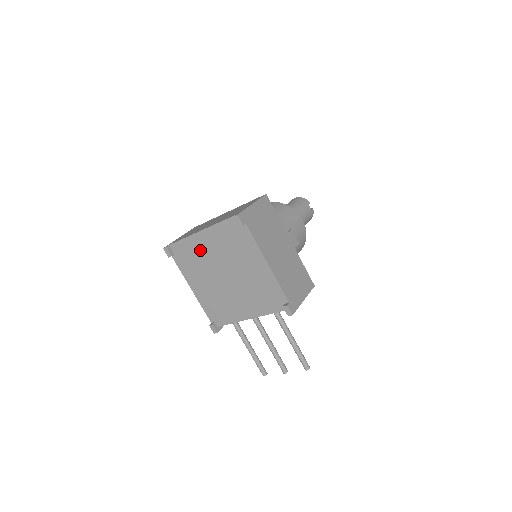
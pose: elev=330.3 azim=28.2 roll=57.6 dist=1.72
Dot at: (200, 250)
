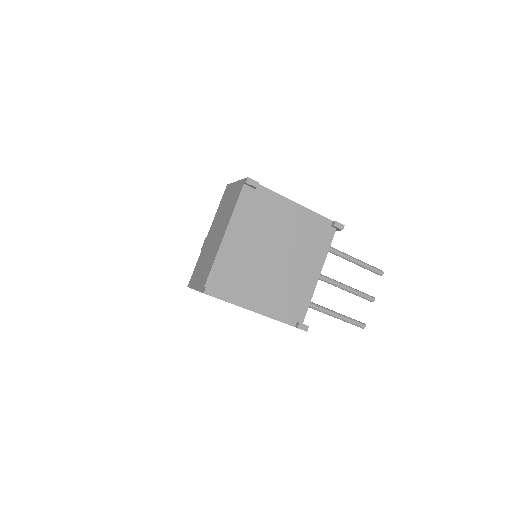
Dot at: (237, 256)
